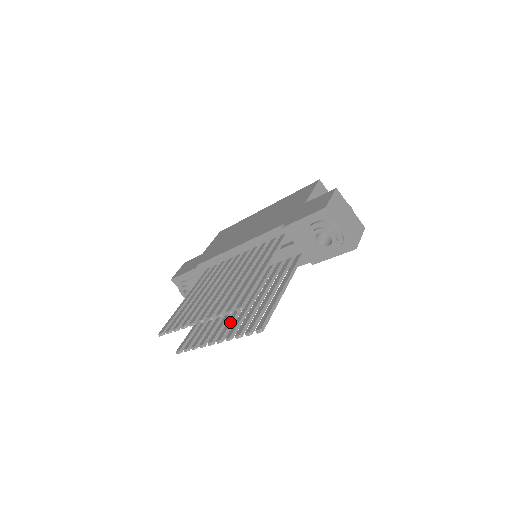
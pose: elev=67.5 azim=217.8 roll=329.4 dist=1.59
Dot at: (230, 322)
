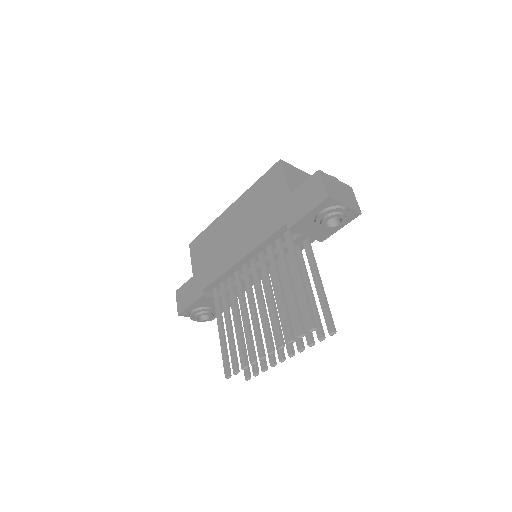
Dot at: occluded
